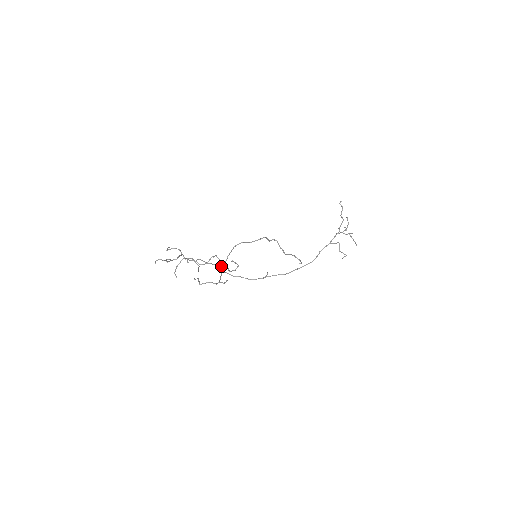
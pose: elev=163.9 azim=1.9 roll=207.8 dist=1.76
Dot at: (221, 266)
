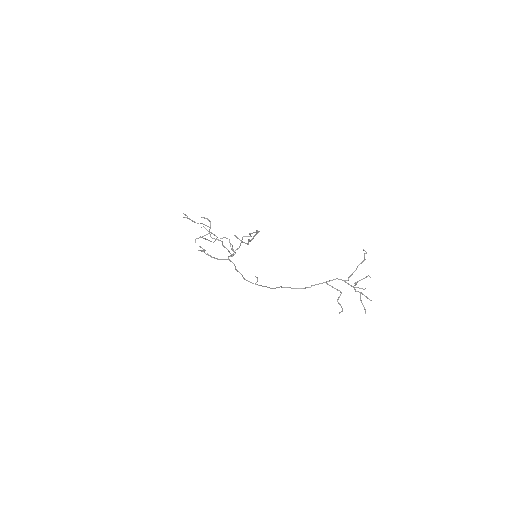
Dot at: (230, 253)
